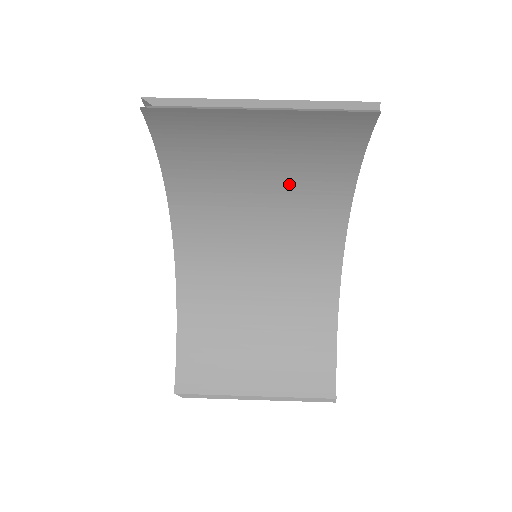
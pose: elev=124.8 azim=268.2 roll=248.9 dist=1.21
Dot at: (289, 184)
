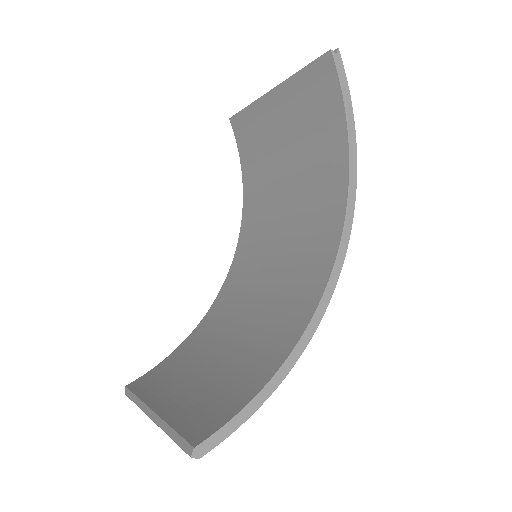
Dot at: (303, 181)
